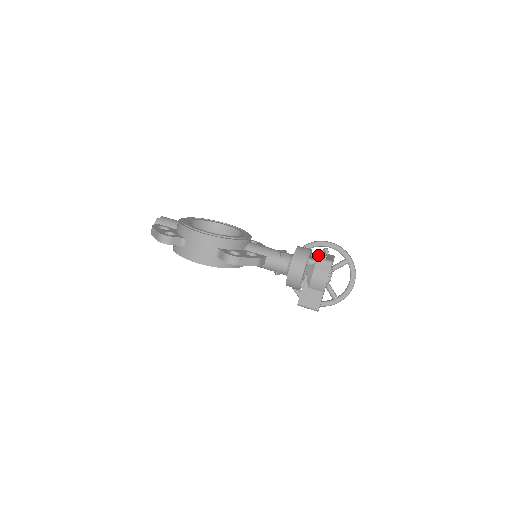
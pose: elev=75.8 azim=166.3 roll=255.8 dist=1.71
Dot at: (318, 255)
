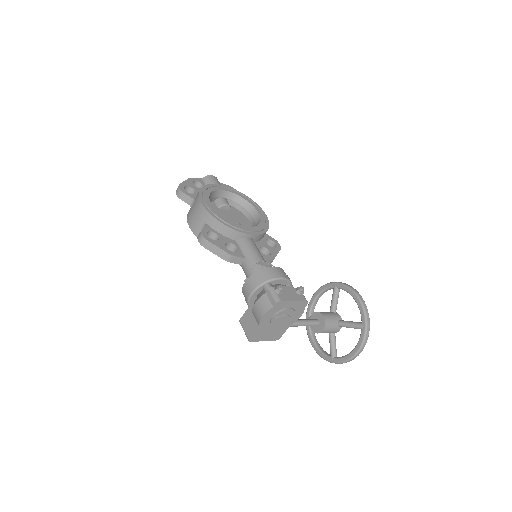
Dot at: occluded
